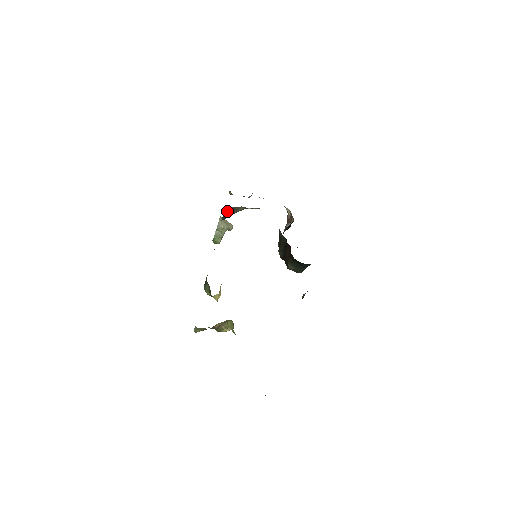
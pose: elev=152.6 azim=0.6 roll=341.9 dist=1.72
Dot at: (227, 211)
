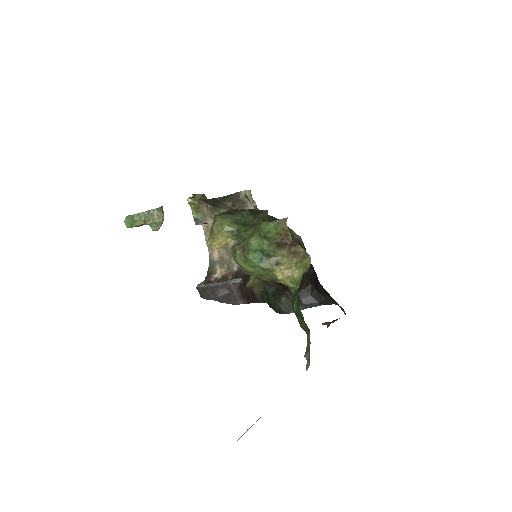
Dot at: (235, 196)
